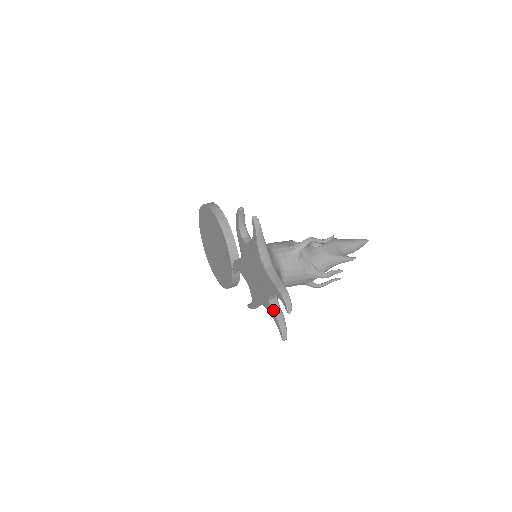
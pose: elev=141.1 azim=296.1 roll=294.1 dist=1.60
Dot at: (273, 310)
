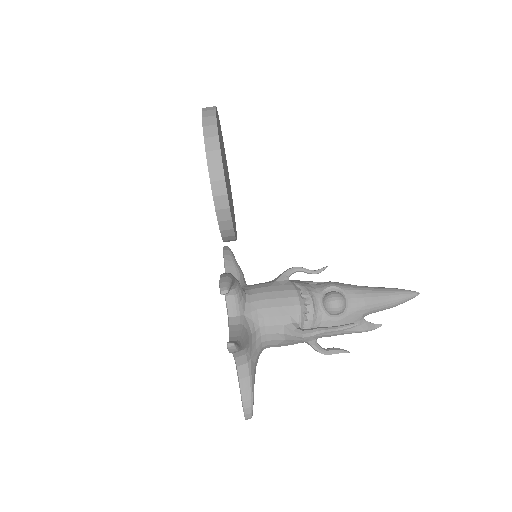
Dot at: occluded
